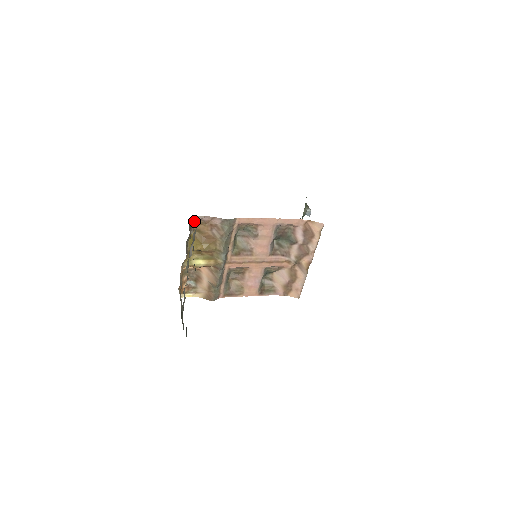
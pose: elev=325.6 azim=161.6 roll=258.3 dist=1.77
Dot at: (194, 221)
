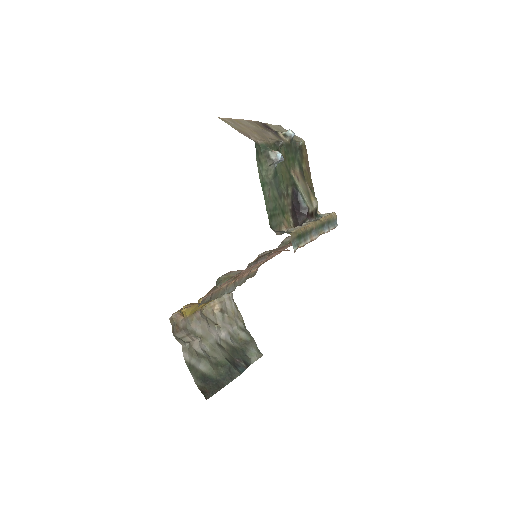
Dot at: (175, 312)
